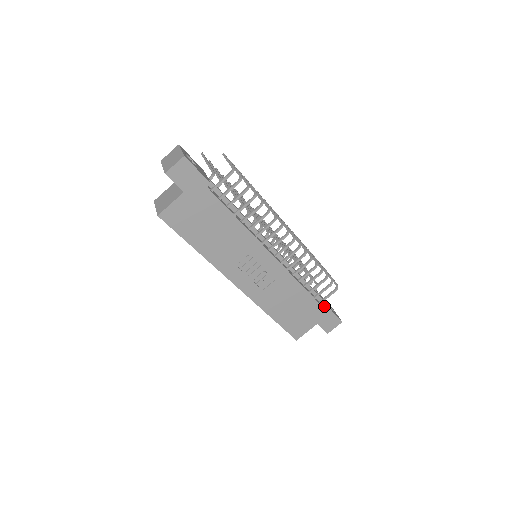
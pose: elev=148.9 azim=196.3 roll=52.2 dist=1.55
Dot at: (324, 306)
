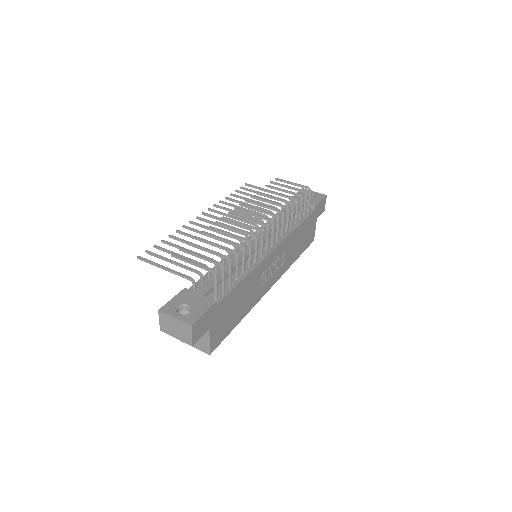
Dot at: (312, 208)
